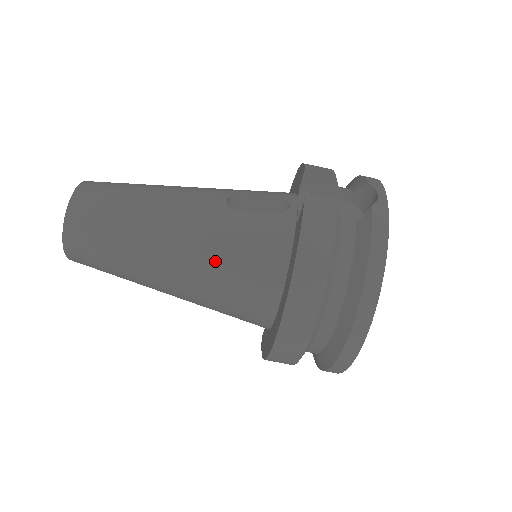
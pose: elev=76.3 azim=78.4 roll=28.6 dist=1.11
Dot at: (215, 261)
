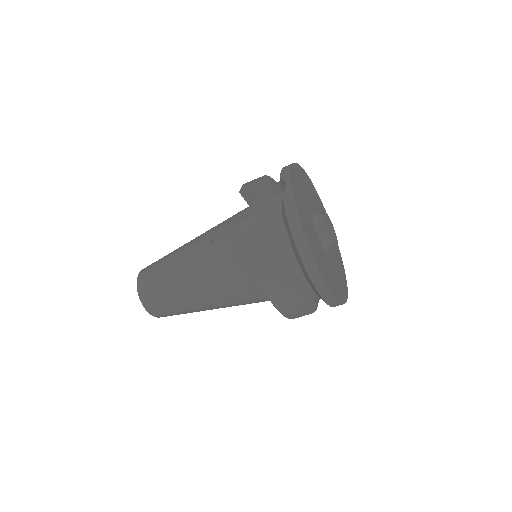
Dot at: (221, 282)
